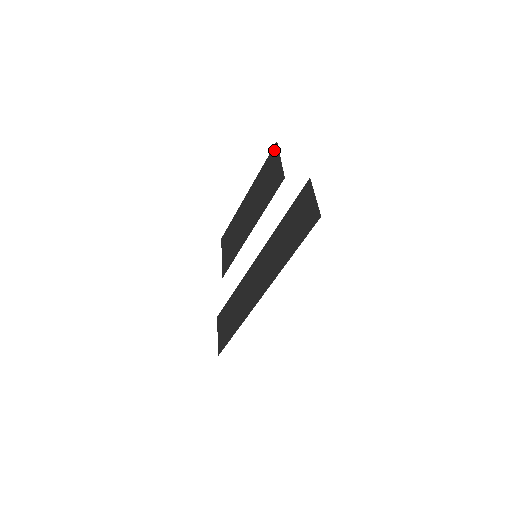
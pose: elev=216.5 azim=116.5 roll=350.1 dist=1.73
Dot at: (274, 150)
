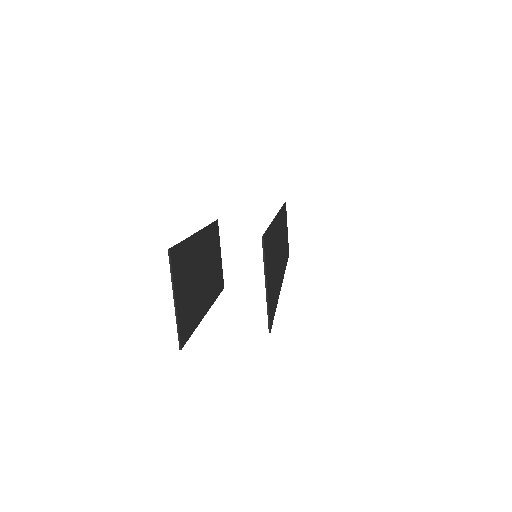
Dot at: (171, 258)
